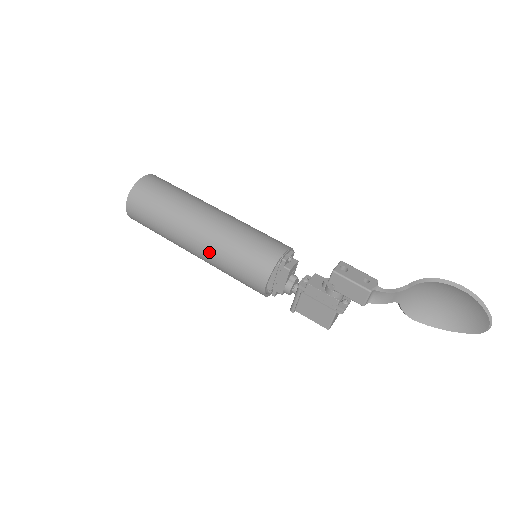
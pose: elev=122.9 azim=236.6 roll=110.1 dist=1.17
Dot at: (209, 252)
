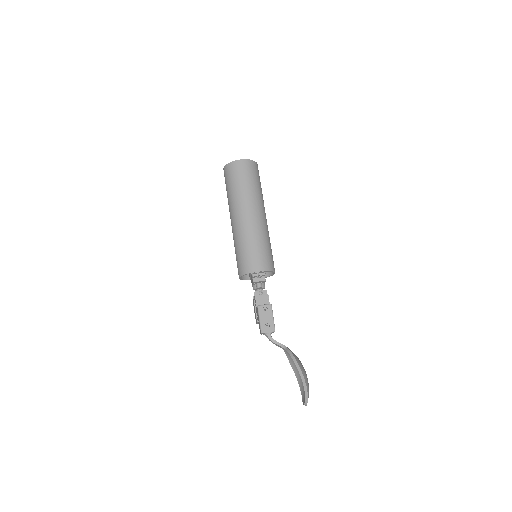
Dot at: (233, 235)
